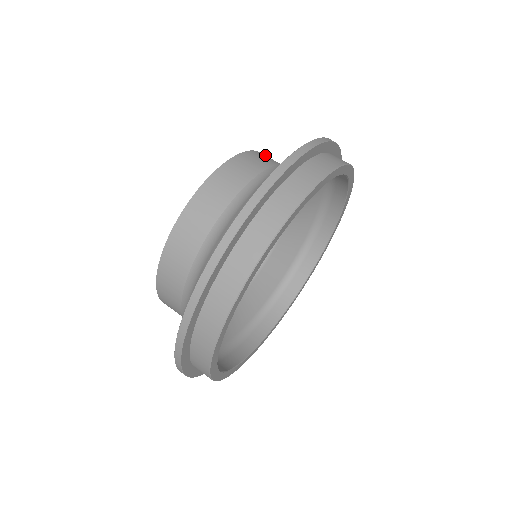
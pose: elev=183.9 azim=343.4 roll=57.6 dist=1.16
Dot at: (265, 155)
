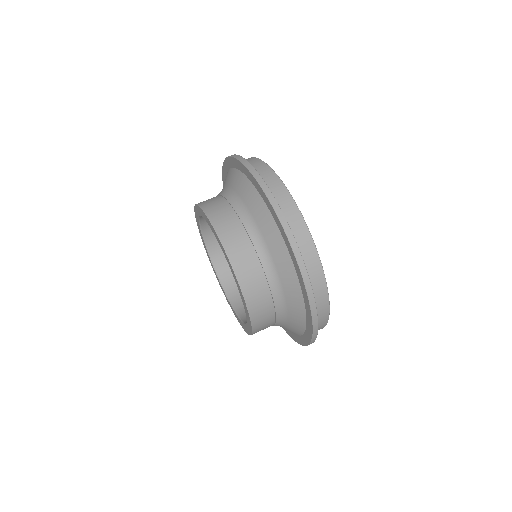
Dot at: occluded
